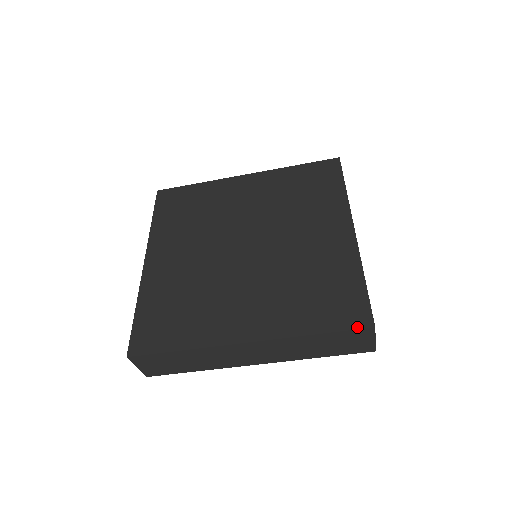
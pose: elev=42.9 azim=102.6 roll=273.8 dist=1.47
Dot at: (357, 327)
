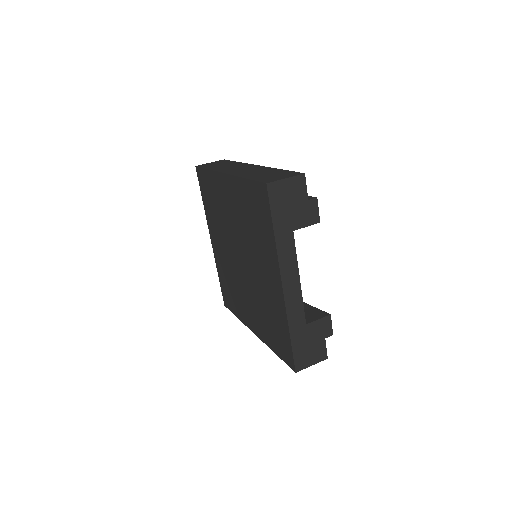
Dot at: (289, 366)
